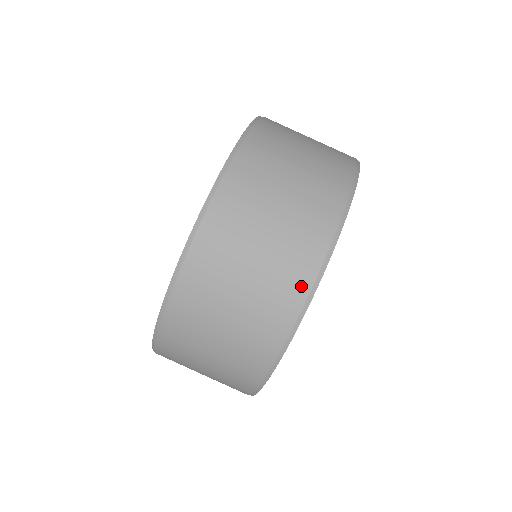
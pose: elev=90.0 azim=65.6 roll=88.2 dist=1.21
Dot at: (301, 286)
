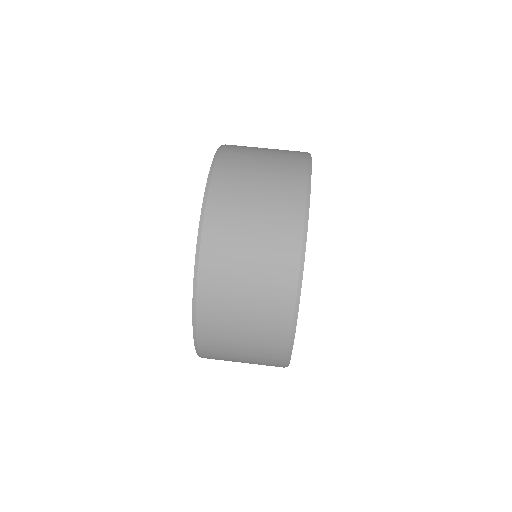
Dot at: (300, 166)
